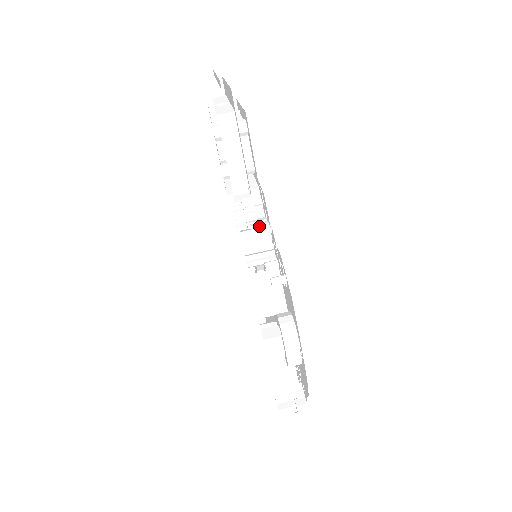
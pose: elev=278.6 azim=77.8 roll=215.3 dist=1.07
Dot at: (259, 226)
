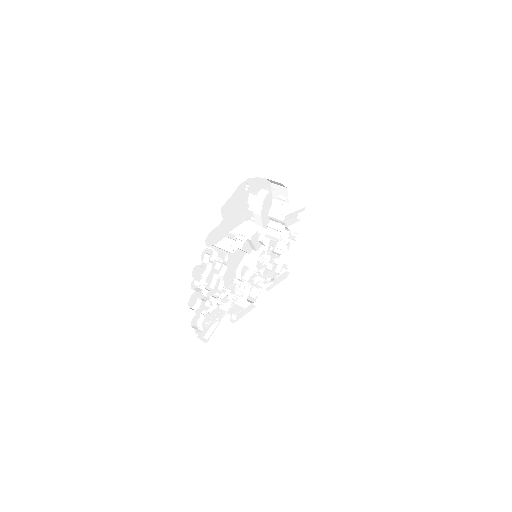
Dot at: (278, 231)
